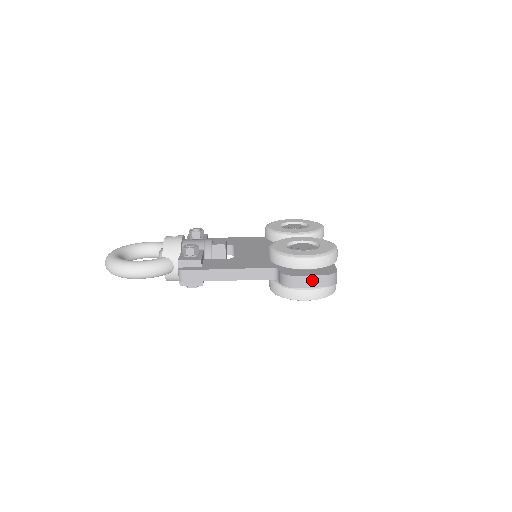
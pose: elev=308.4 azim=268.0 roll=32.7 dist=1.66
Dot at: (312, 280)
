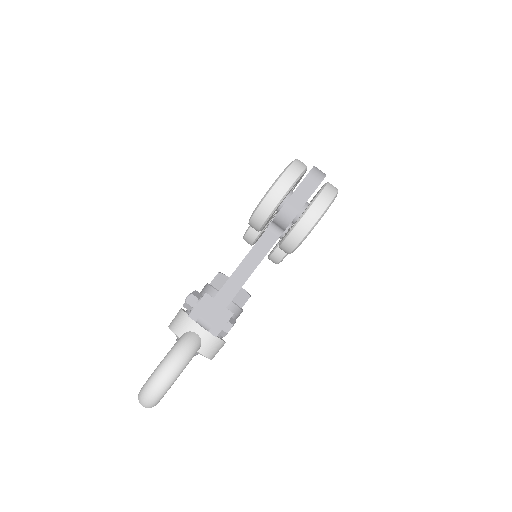
Dot at: (303, 190)
